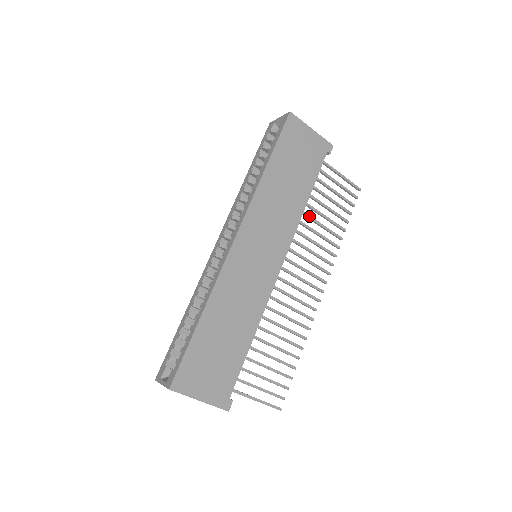
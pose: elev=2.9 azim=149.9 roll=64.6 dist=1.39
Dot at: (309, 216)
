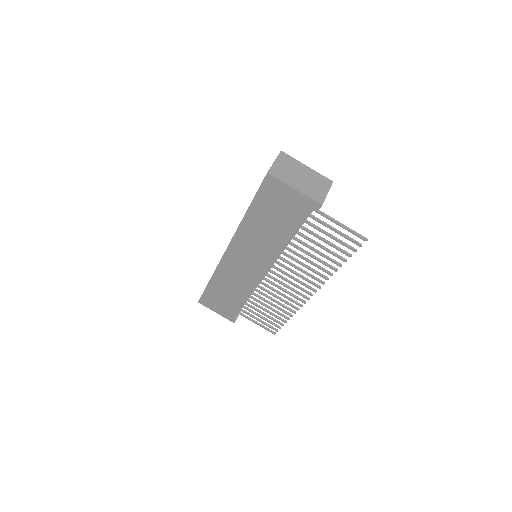
Dot at: (298, 248)
